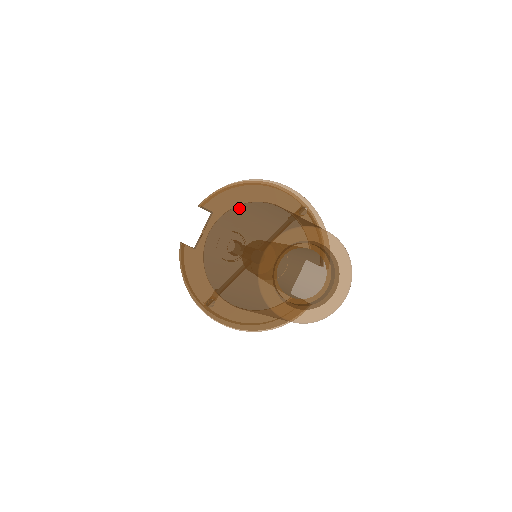
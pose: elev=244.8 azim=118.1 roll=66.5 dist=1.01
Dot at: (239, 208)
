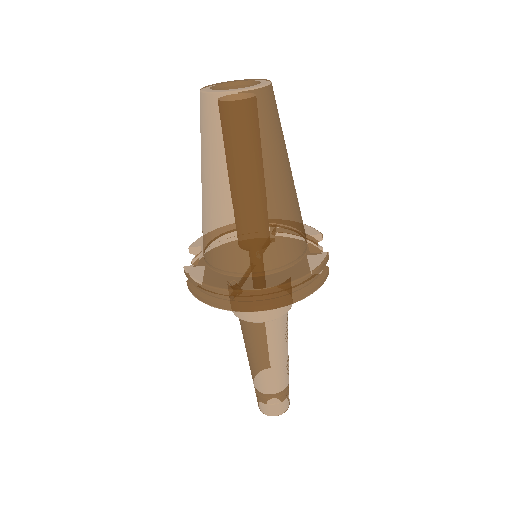
Dot at: occluded
